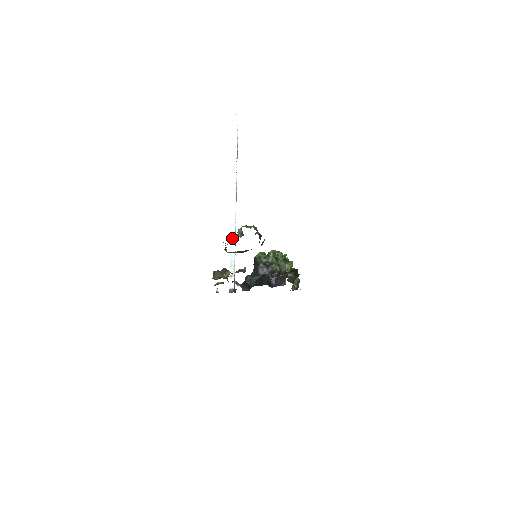
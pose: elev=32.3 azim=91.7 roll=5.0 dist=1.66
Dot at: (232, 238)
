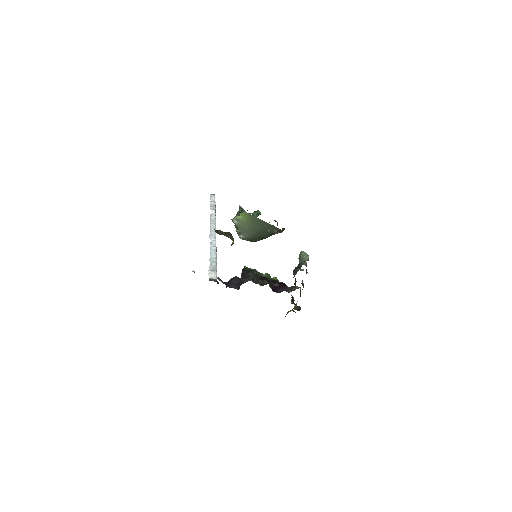
Dot at: (212, 248)
